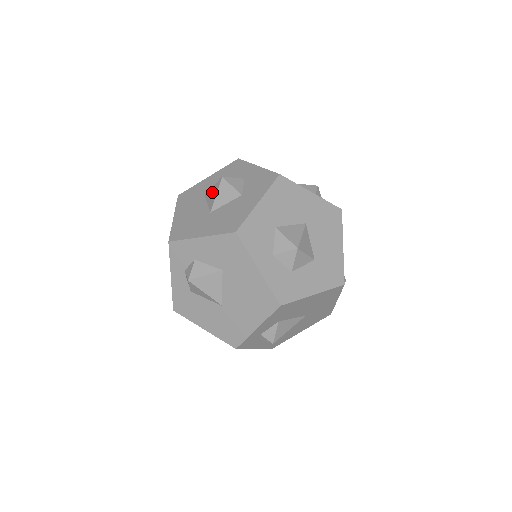
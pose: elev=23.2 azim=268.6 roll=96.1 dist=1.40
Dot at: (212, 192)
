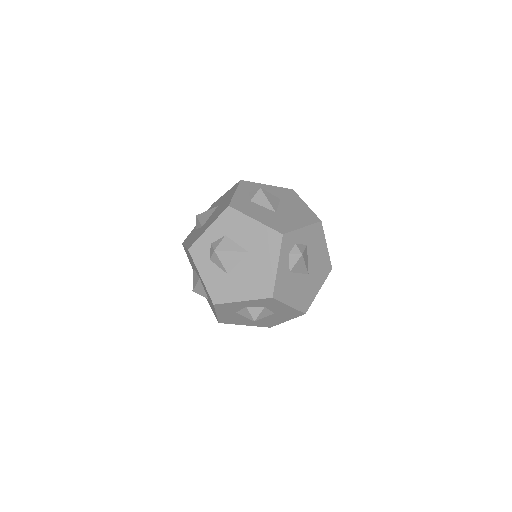
Dot at: occluded
